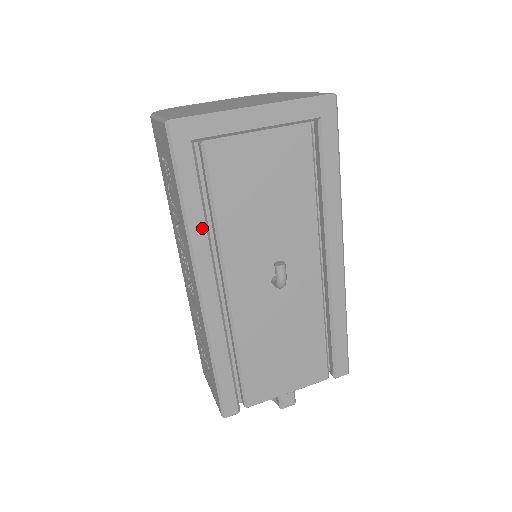
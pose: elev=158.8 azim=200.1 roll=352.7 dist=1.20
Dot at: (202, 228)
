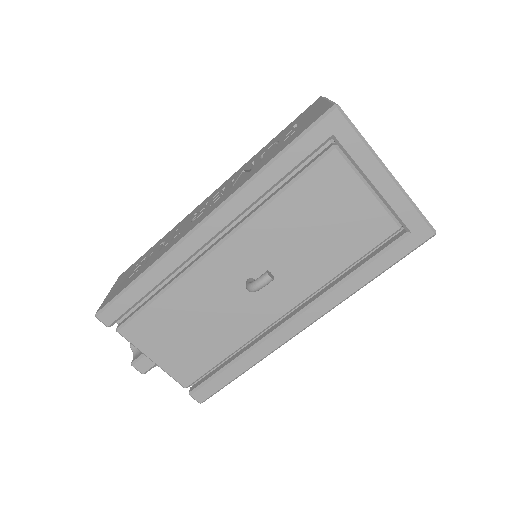
Dot at: (263, 189)
